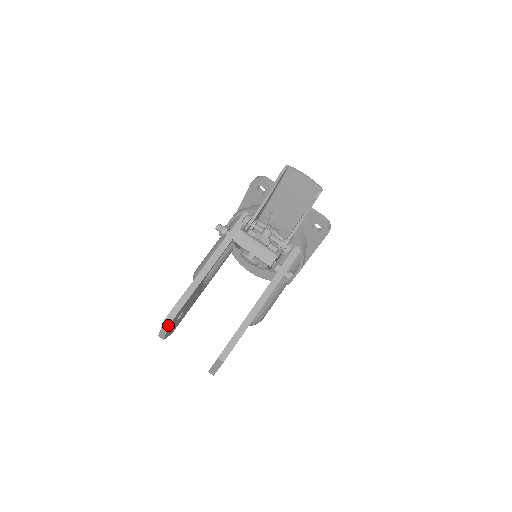
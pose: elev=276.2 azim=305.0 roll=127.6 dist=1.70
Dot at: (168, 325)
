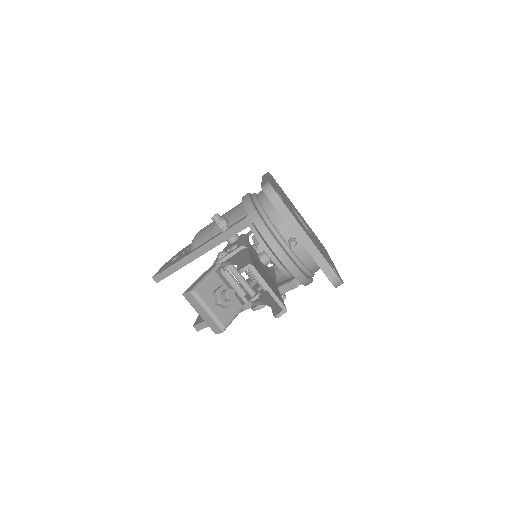
Dot at: occluded
